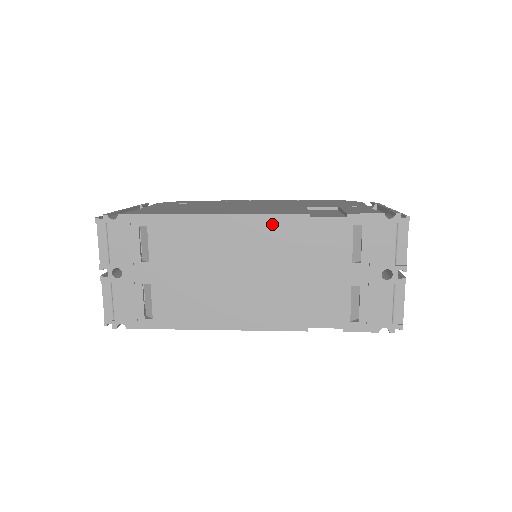
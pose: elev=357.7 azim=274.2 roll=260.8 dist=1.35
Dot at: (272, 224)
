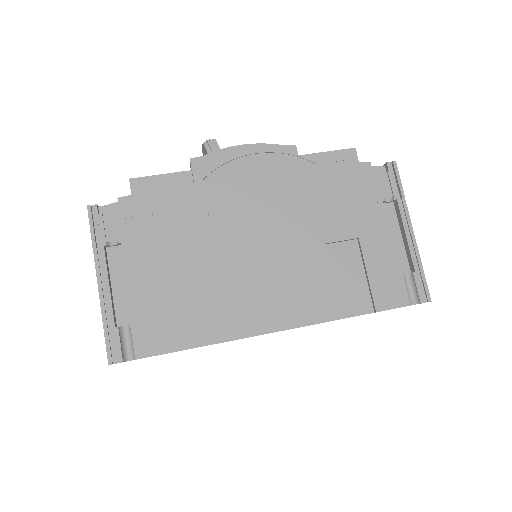
Dot at: occluded
